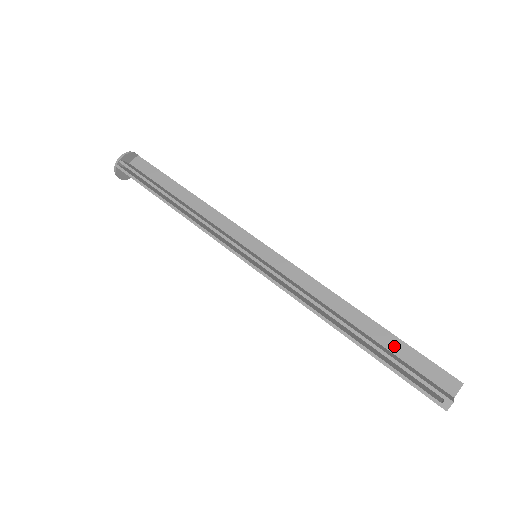
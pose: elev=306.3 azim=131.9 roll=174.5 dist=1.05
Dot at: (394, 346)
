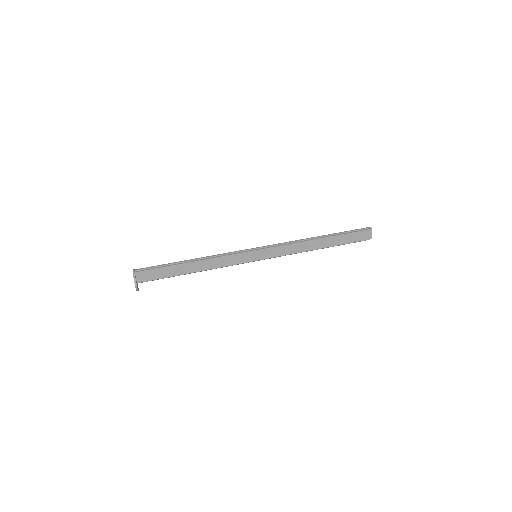
Dot at: occluded
